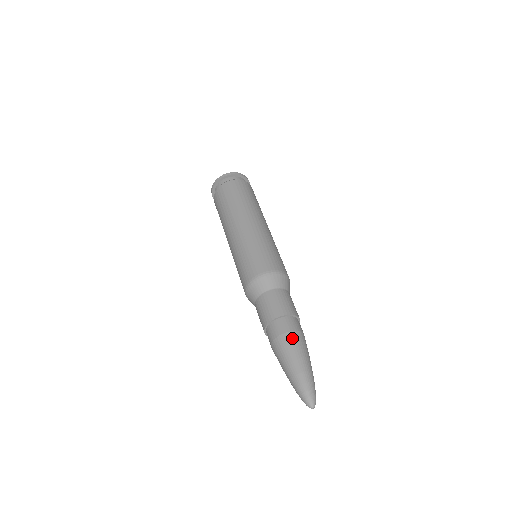
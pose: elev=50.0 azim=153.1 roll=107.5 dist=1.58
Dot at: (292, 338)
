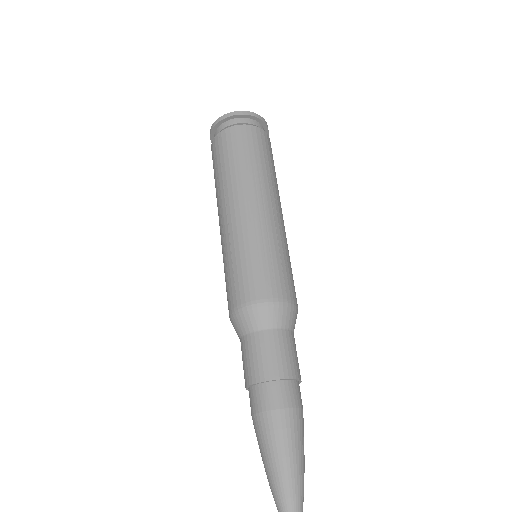
Dot at: (271, 422)
